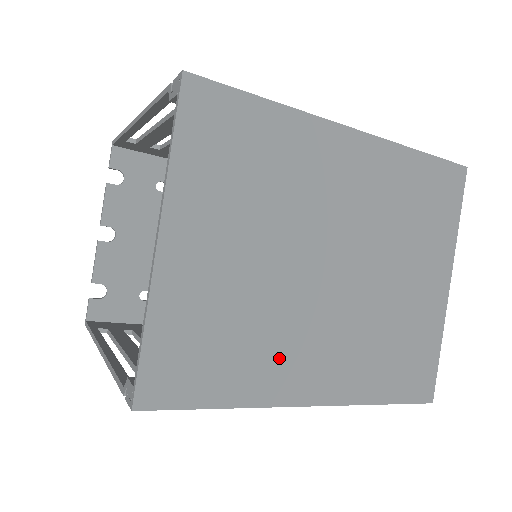
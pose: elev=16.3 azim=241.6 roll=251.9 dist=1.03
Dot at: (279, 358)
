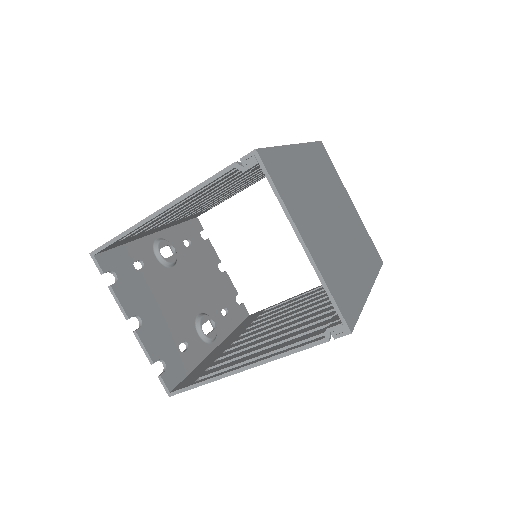
Dot at: (354, 274)
